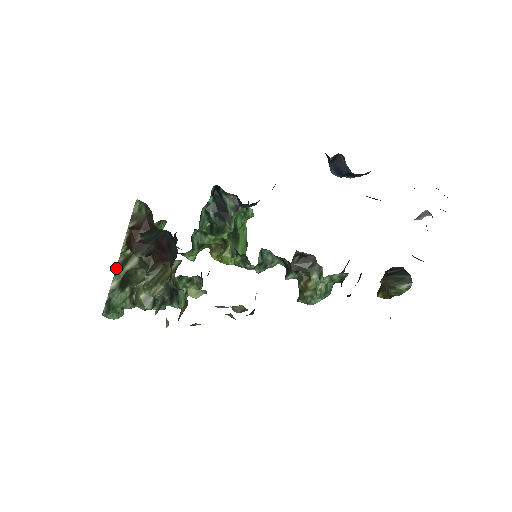
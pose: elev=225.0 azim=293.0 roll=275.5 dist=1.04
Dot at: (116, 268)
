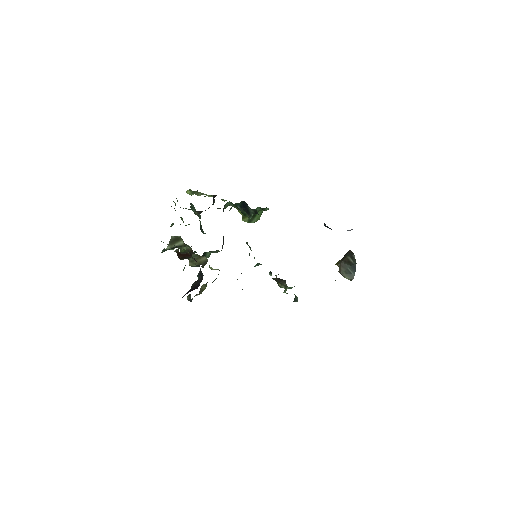
Dot at: (170, 240)
